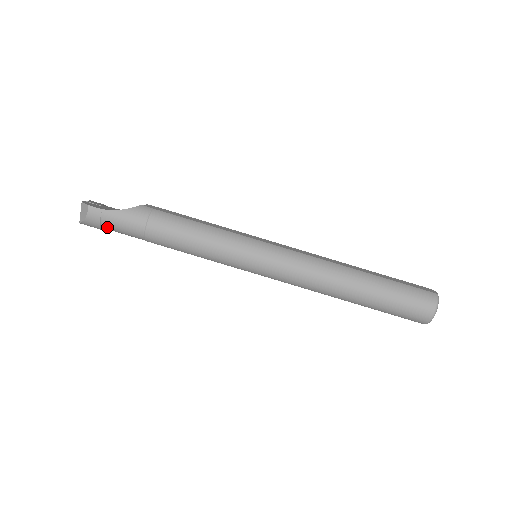
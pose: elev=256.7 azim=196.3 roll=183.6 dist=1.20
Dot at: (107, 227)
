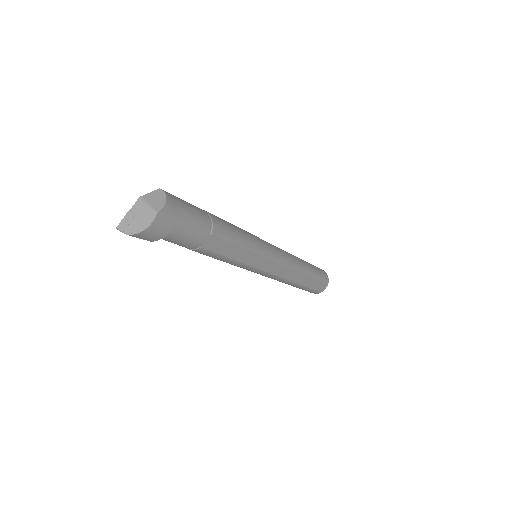
Dot at: (183, 215)
